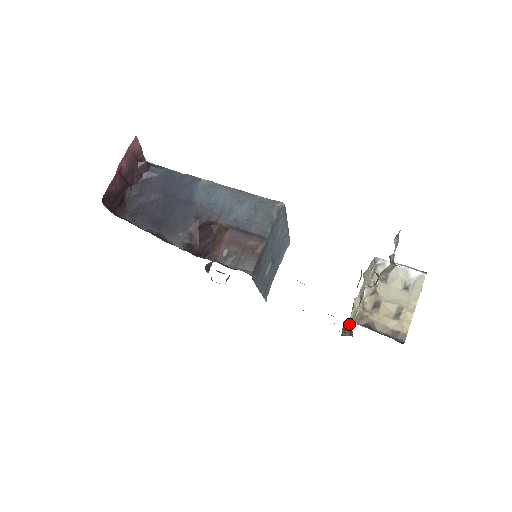
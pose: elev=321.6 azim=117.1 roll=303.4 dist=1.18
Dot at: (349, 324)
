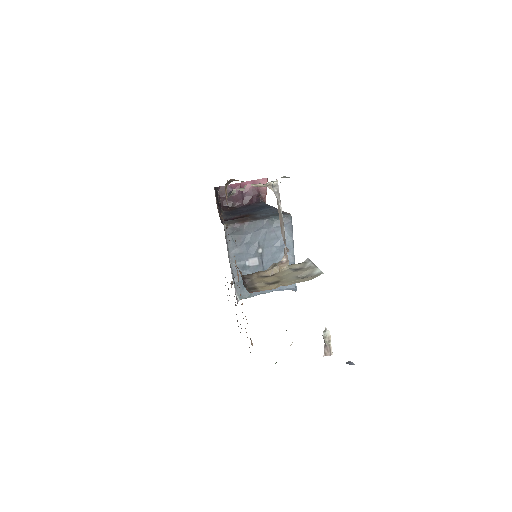
Dot at: occluded
